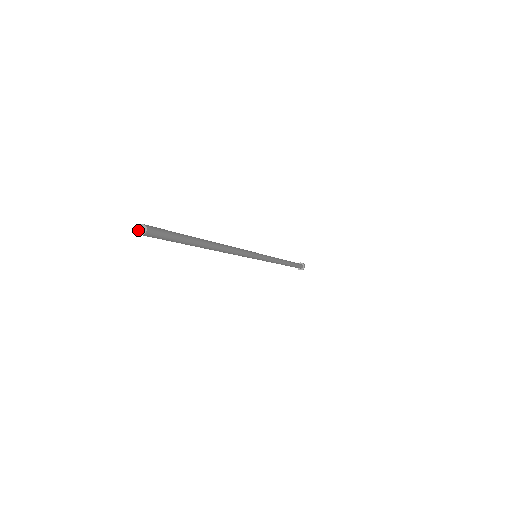
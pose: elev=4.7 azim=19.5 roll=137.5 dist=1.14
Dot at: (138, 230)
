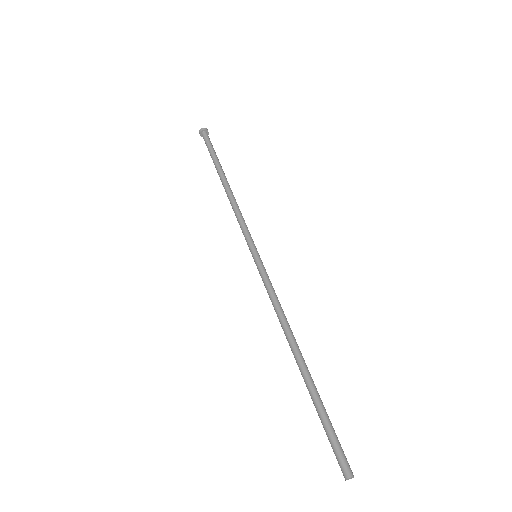
Dot at: occluded
